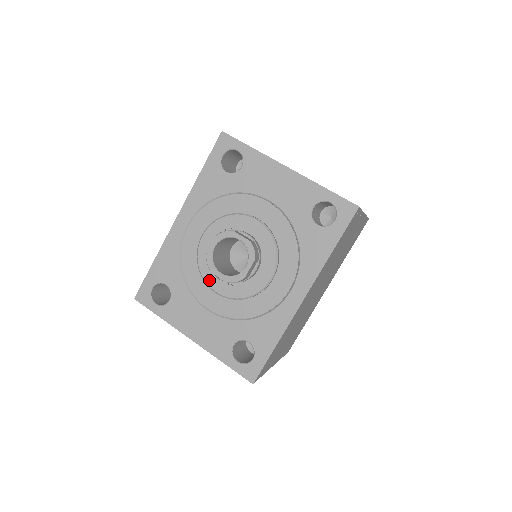
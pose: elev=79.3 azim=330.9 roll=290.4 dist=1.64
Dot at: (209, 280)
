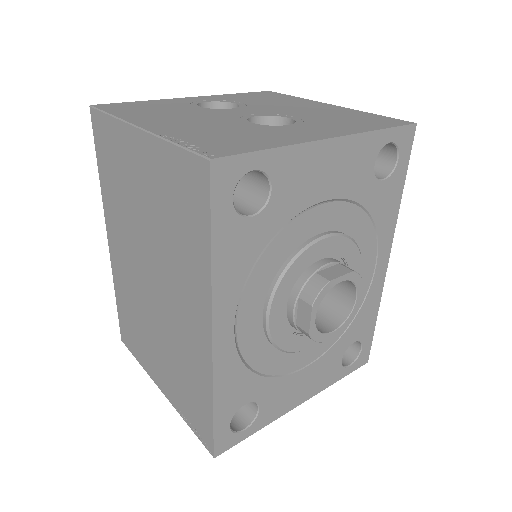
Dot at: (300, 346)
